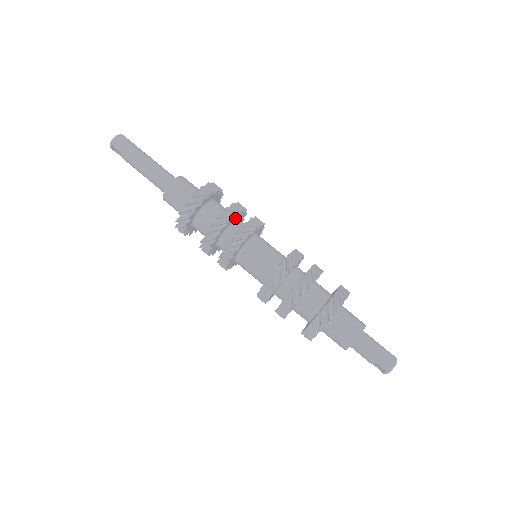
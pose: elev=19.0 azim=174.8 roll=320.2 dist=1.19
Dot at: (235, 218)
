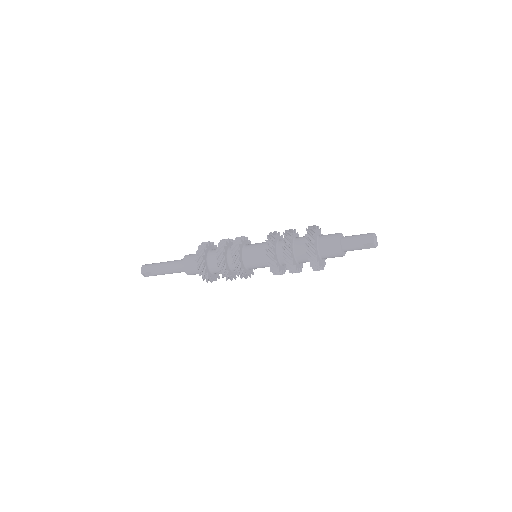
Dot at: (228, 246)
